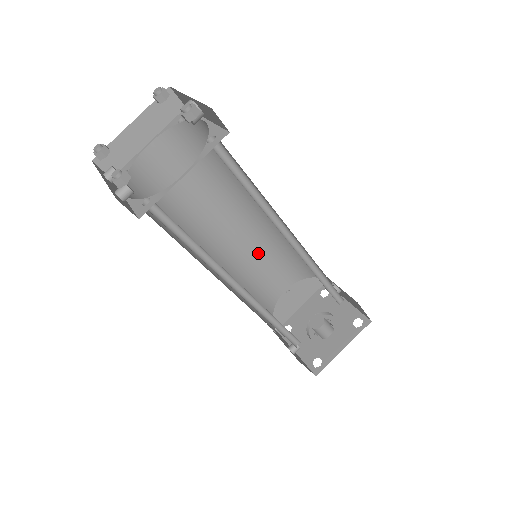
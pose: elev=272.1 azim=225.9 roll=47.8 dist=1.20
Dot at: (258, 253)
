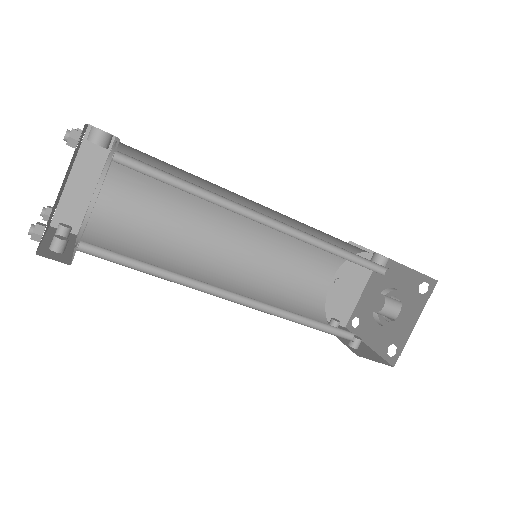
Dot at: (275, 251)
